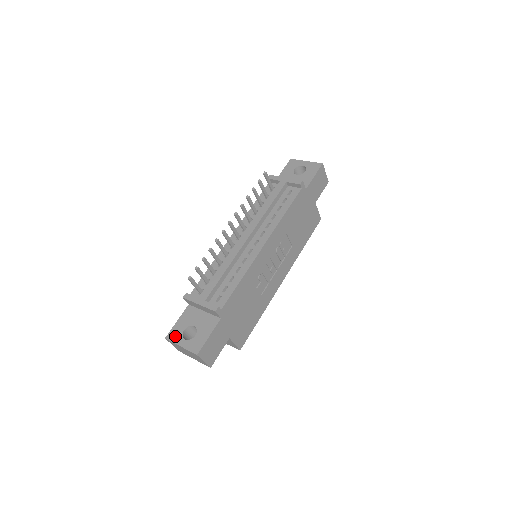
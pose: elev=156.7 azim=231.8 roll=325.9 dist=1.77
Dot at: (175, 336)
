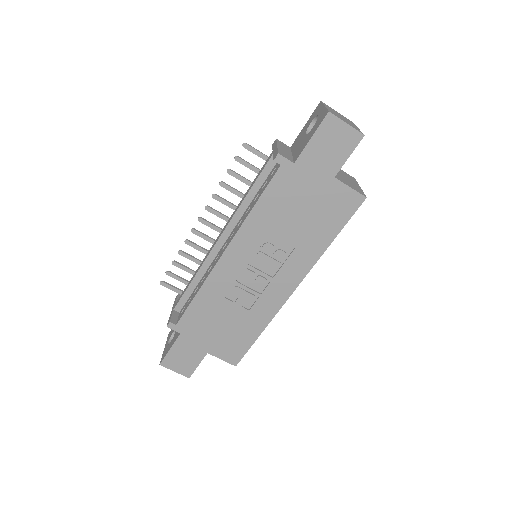
Dot at: (169, 335)
